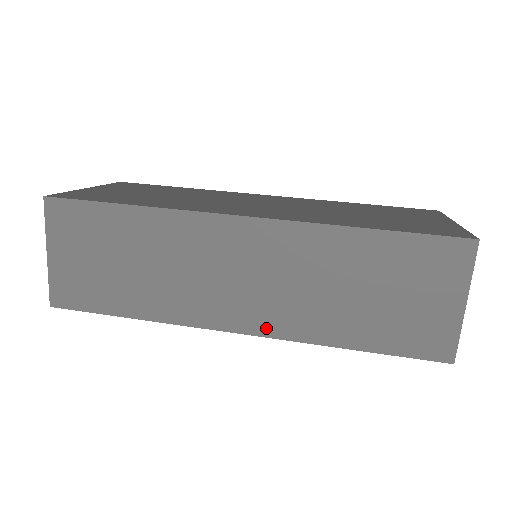
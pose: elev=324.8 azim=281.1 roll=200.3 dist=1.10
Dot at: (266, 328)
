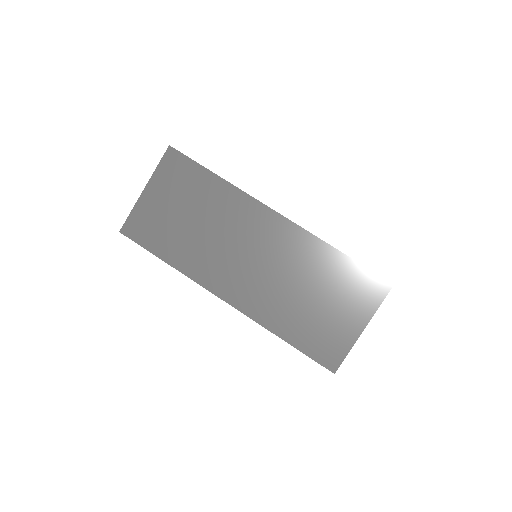
Dot at: occluded
